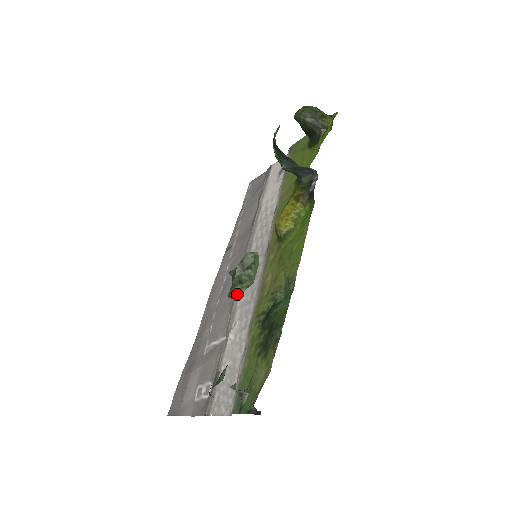
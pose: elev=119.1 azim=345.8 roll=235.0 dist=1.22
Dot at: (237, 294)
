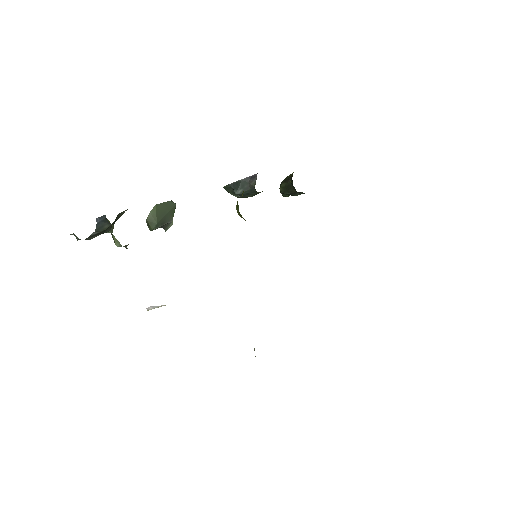
Dot at: (147, 219)
